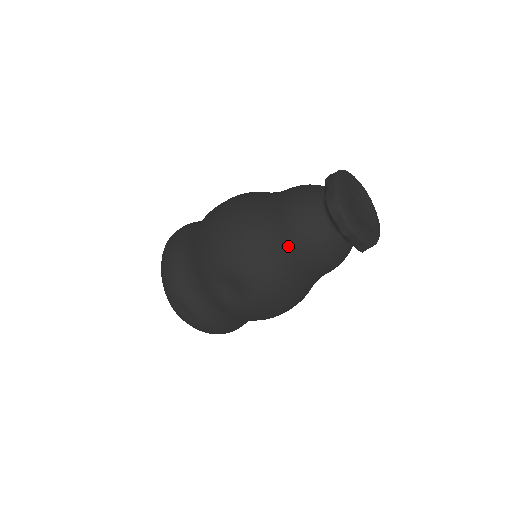
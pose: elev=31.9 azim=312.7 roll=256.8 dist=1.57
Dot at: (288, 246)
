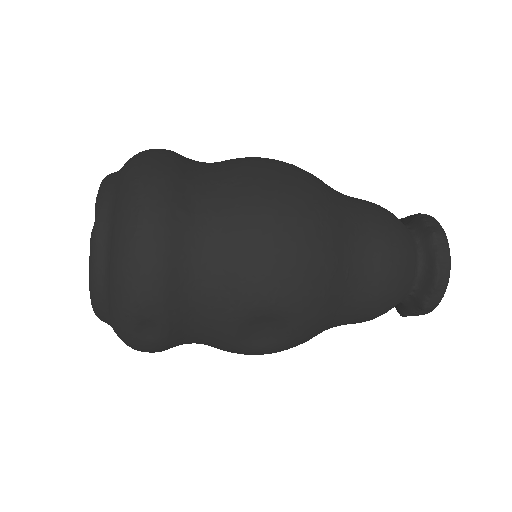
Dot at: (369, 301)
